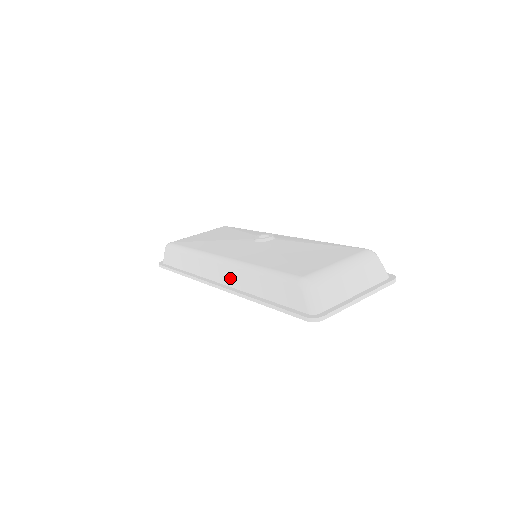
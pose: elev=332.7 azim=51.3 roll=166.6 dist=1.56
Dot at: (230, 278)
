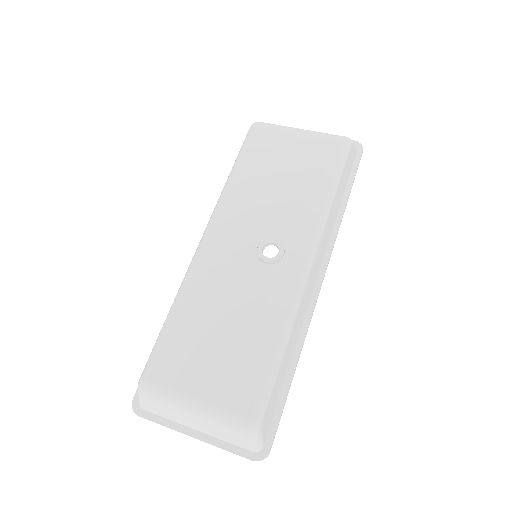
Dot at: occluded
